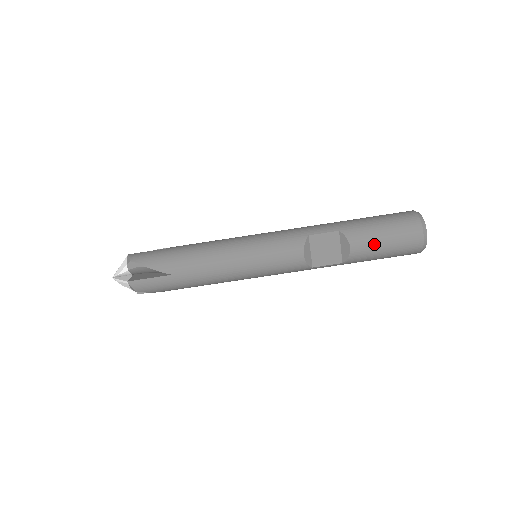
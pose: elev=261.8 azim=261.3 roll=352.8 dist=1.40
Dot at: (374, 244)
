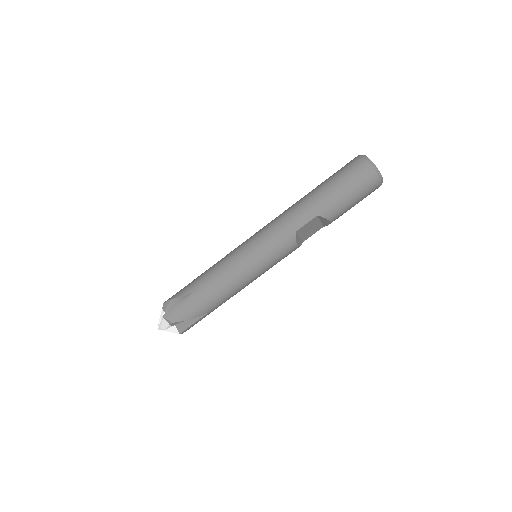
Dot at: (346, 209)
